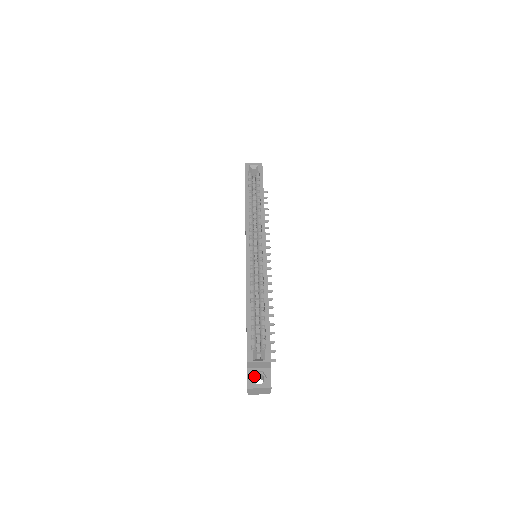
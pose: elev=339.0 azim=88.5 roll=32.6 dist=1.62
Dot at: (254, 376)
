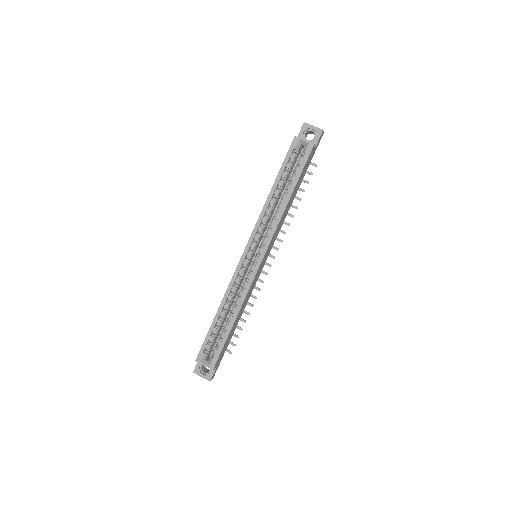
Dot at: occluded
